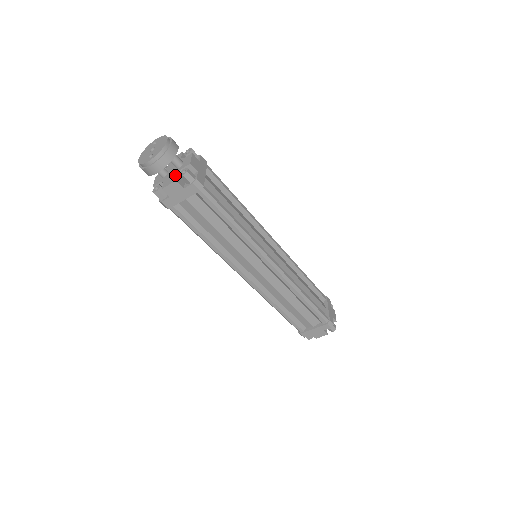
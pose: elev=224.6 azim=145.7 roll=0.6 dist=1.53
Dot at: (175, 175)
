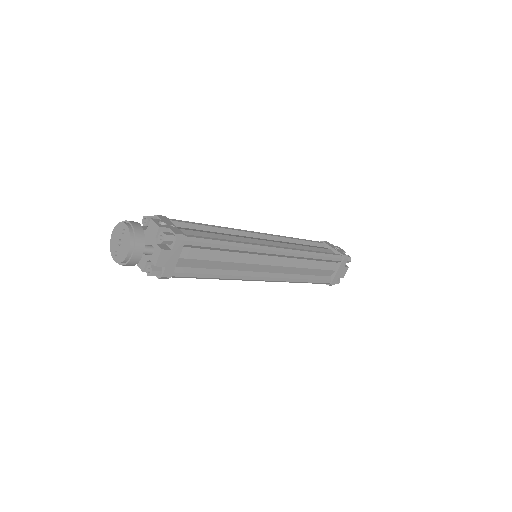
Dot at: (145, 262)
